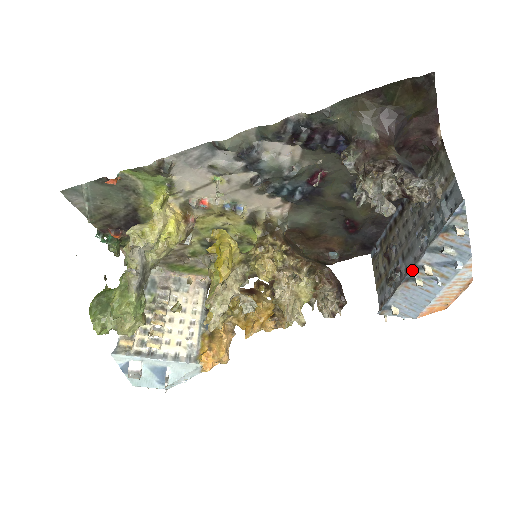
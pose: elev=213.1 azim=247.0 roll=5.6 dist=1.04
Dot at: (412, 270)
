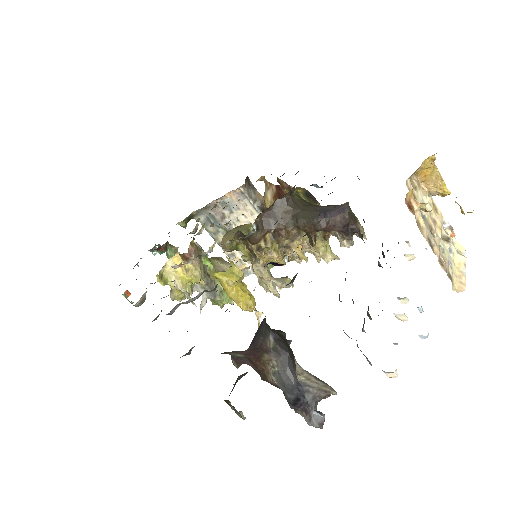
Dot at: occluded
